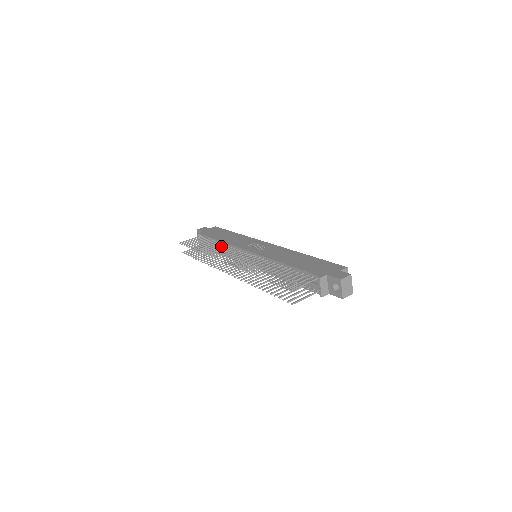
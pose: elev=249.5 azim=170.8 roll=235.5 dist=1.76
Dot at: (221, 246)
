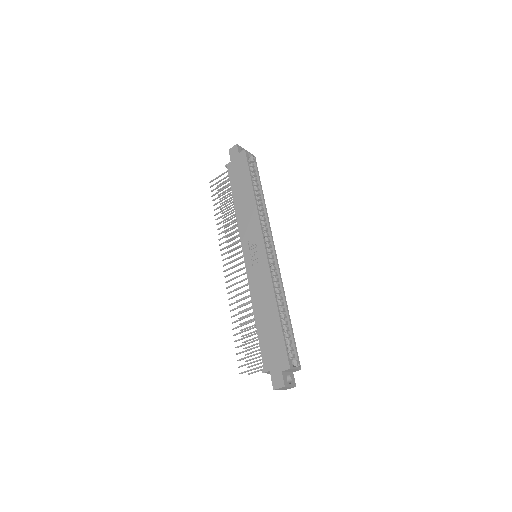
Dot at: (233, 221)
